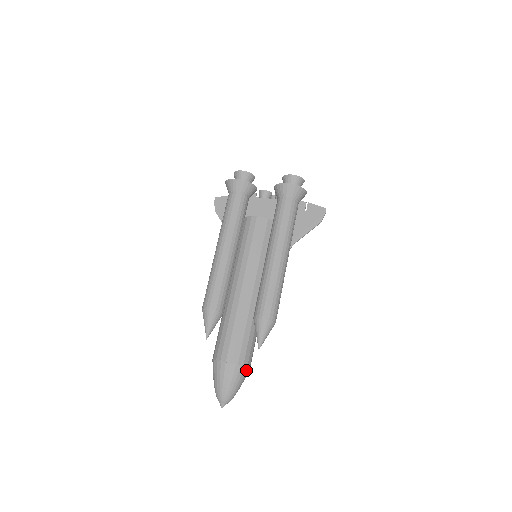
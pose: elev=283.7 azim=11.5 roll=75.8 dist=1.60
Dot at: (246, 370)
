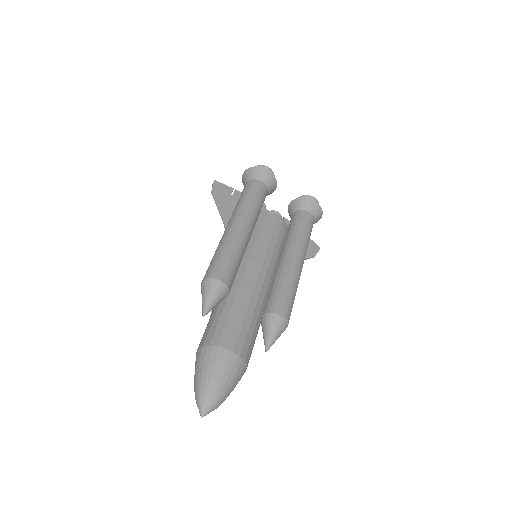
Dot at: (243, 374)
